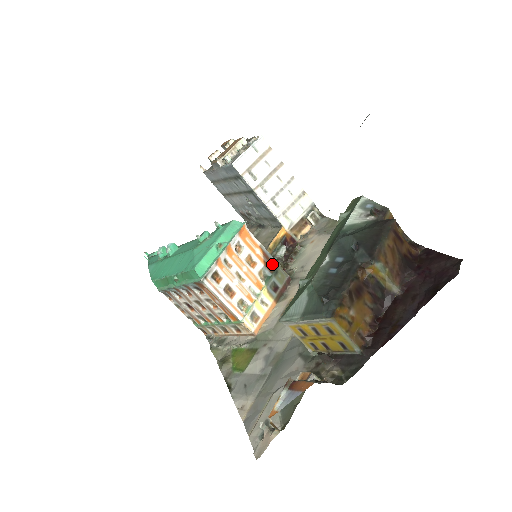
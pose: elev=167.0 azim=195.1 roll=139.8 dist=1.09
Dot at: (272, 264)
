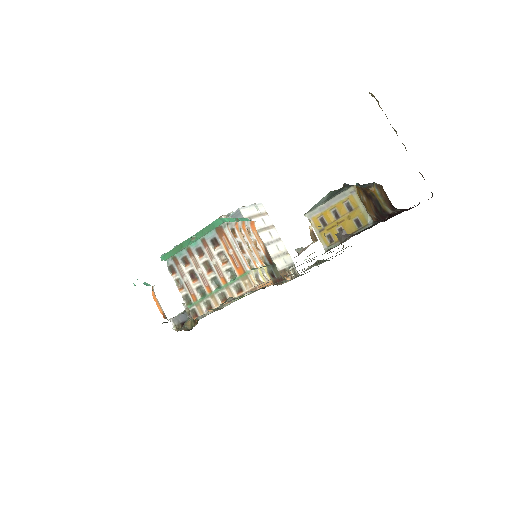
Dot at: (270, 260)
